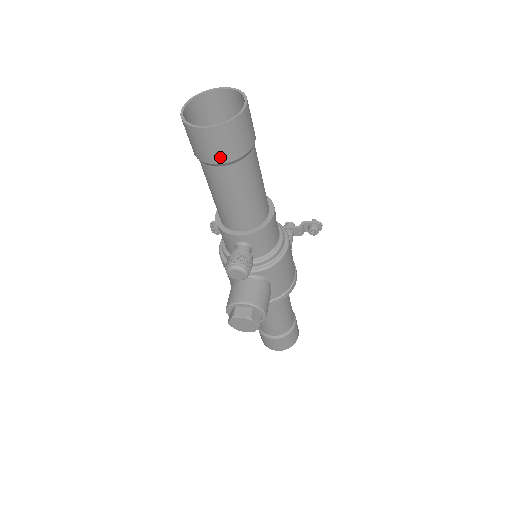
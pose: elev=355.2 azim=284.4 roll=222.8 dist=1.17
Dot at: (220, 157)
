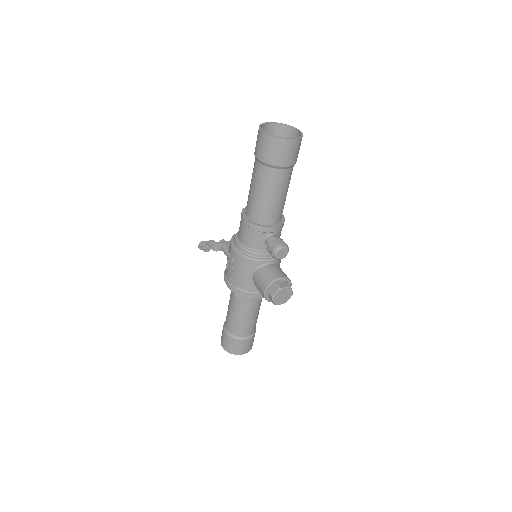
Dot at: (290, 161)
